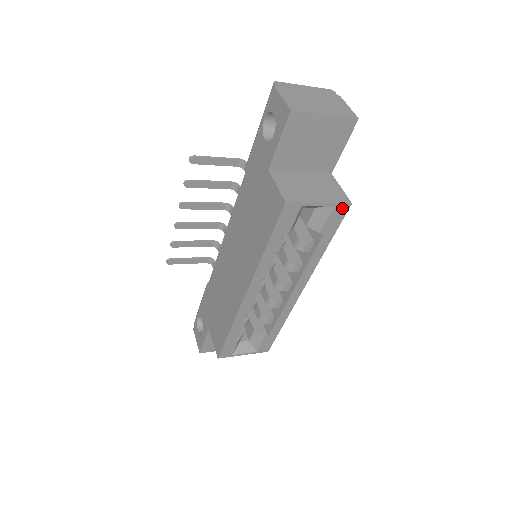
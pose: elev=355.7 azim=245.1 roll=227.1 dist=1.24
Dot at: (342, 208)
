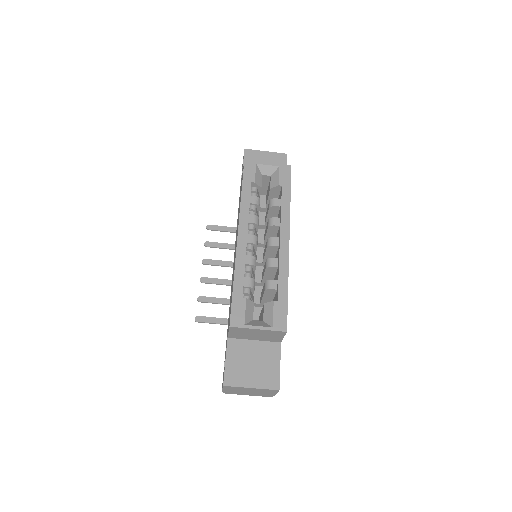
Dot at: (286, 168)
